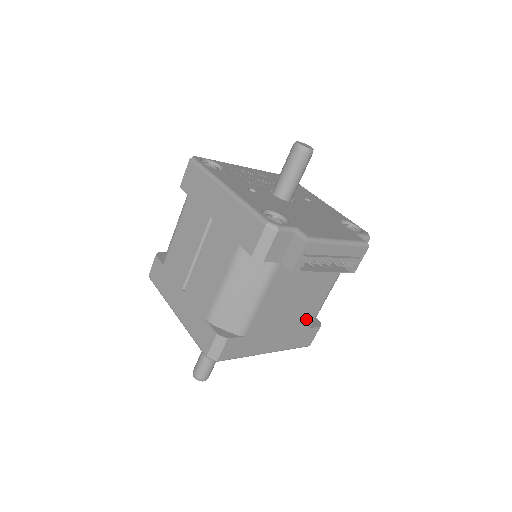
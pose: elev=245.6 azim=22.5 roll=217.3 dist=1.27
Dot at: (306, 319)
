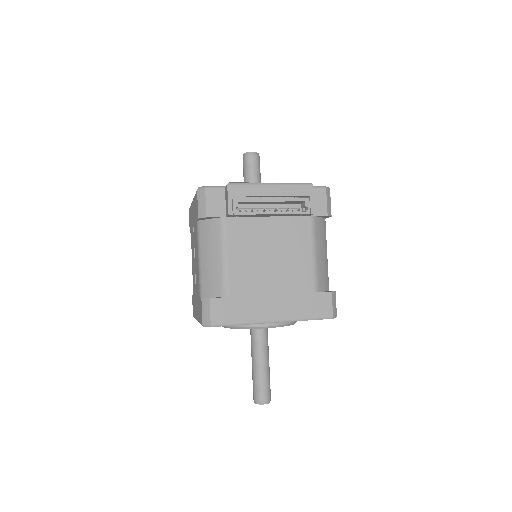
Dot at: (302, 281)
